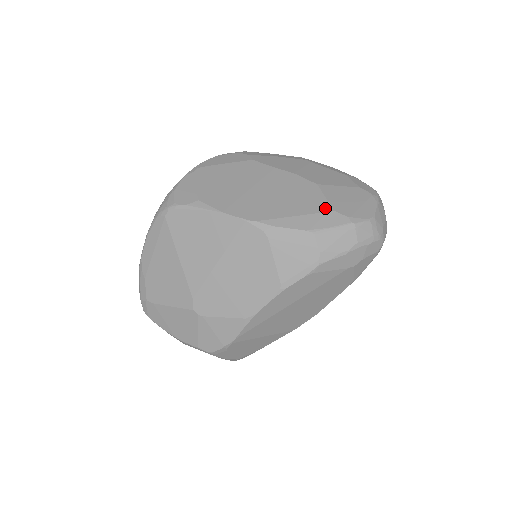
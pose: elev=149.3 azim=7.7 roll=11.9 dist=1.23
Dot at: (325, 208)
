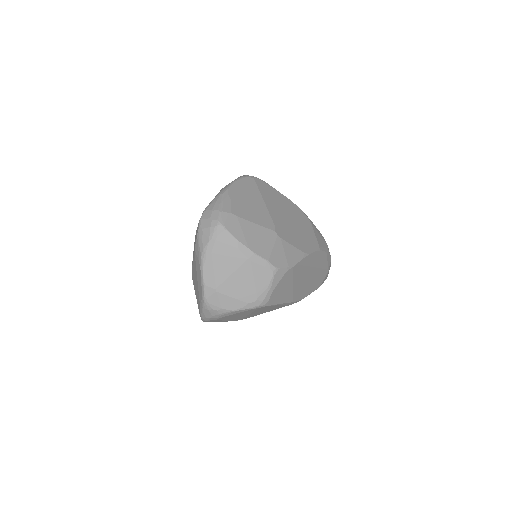
Dot at: occluded
